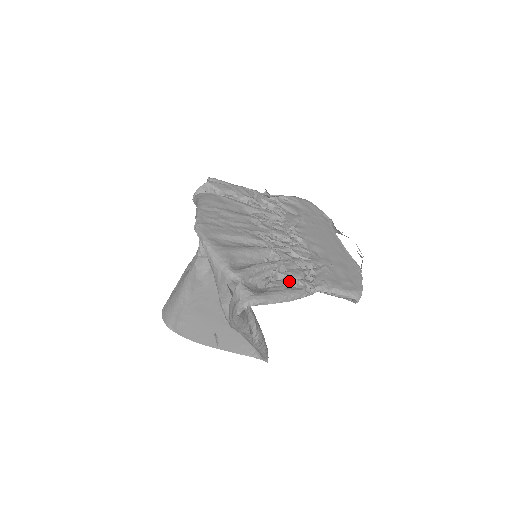
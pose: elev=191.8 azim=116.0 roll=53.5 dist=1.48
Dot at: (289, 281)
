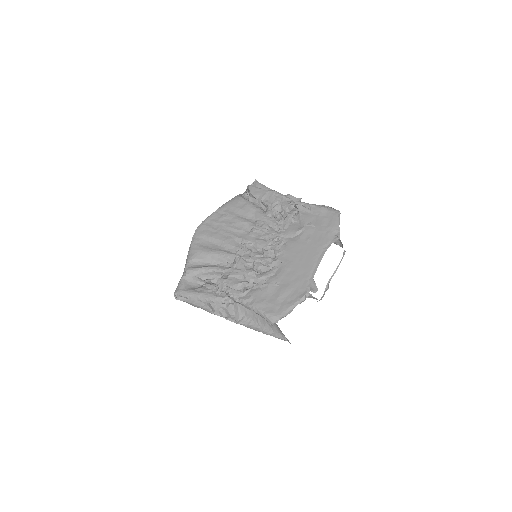
Dot at: (221, 287)
